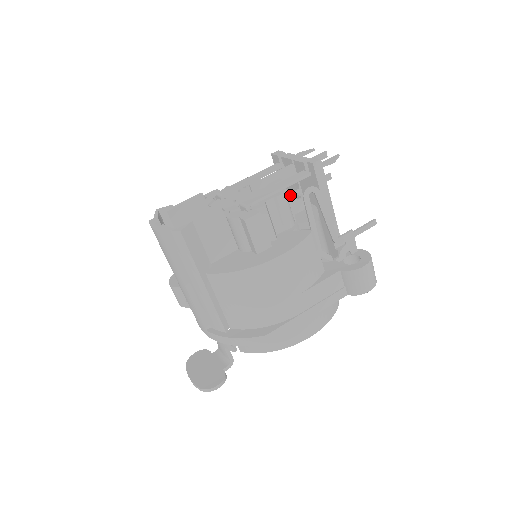
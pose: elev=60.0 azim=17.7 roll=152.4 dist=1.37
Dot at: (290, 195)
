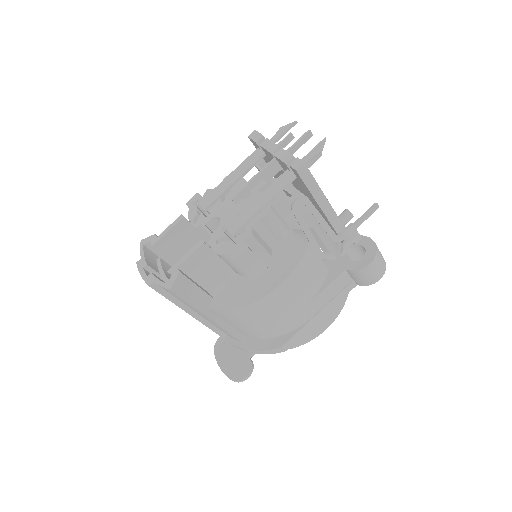
Dot at: (278, 201)
